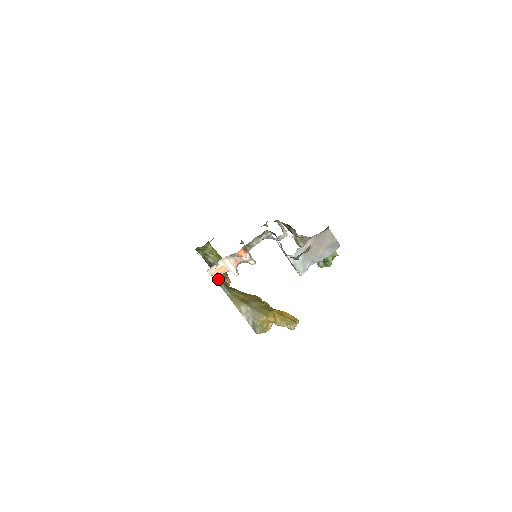
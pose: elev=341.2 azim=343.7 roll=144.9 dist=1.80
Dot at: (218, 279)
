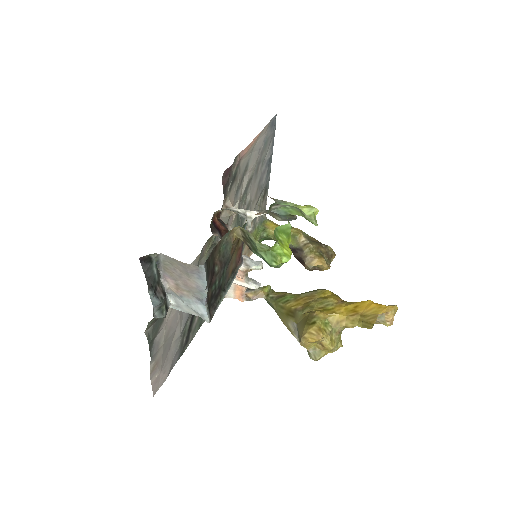
Dot at: (254, 294)
